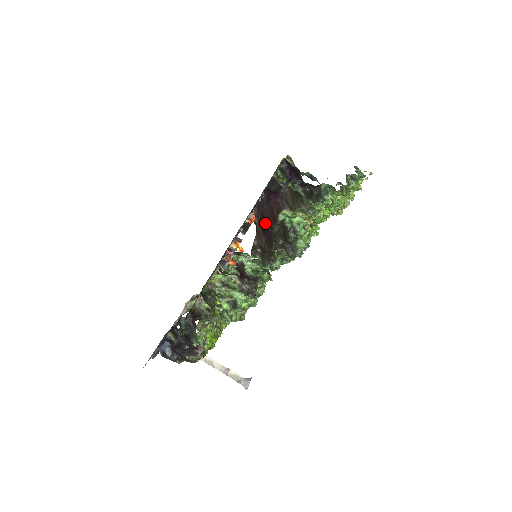
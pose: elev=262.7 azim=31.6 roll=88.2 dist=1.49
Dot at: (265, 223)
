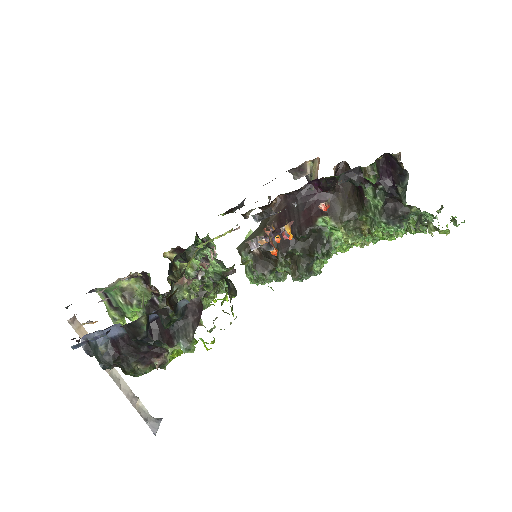
Dot at: (290, 220)
